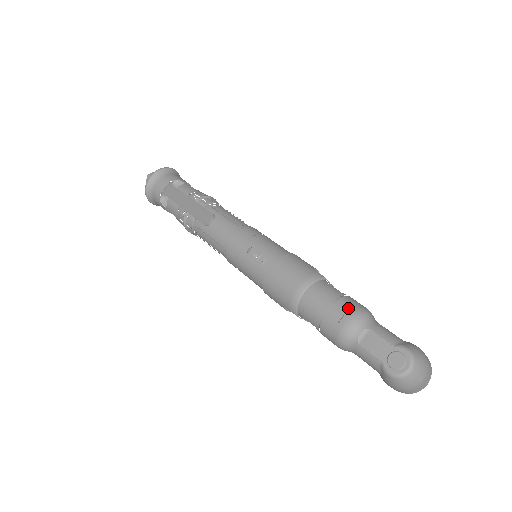
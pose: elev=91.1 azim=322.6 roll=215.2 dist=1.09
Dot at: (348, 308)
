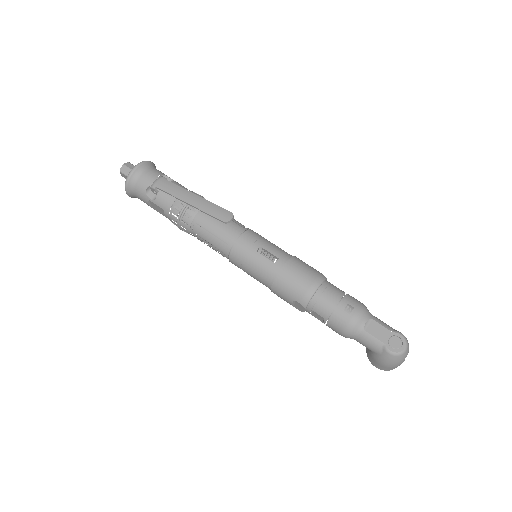
Dot at: (355, 303)
